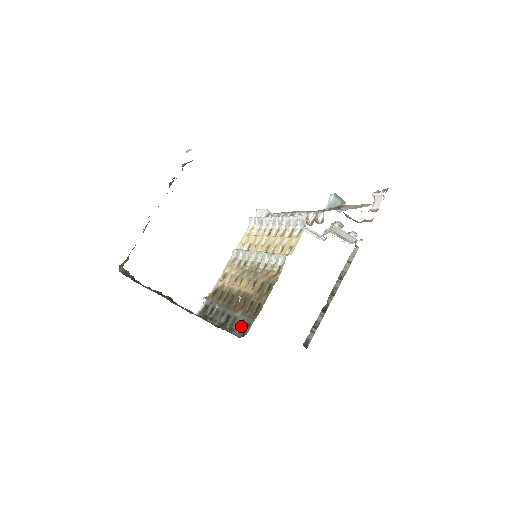
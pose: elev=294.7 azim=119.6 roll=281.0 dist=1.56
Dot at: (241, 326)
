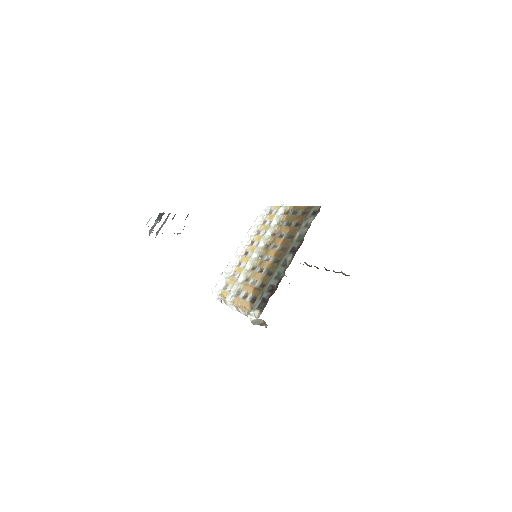
Dot at: (310, 221)
